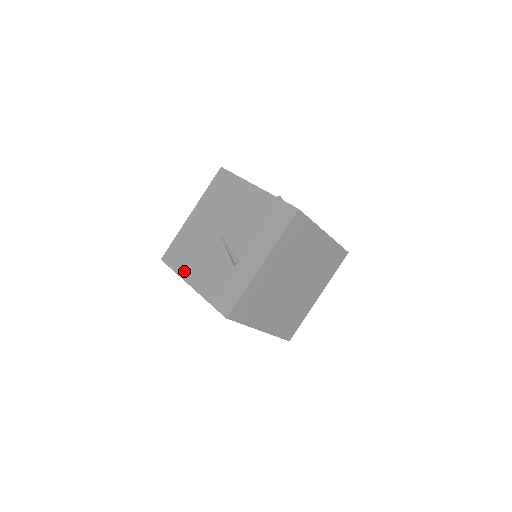
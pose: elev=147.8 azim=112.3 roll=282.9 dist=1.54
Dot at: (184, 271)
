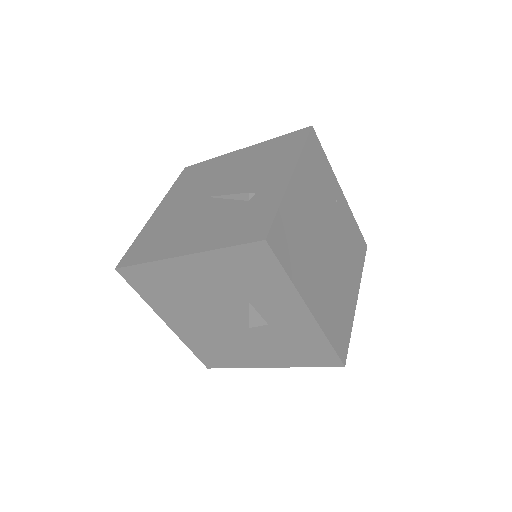
Dot at: (162, 252)
